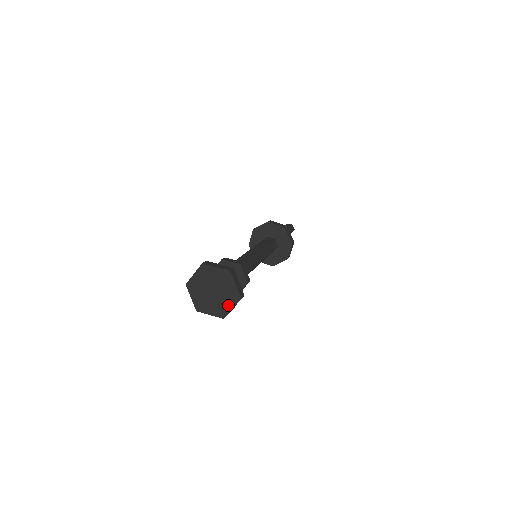
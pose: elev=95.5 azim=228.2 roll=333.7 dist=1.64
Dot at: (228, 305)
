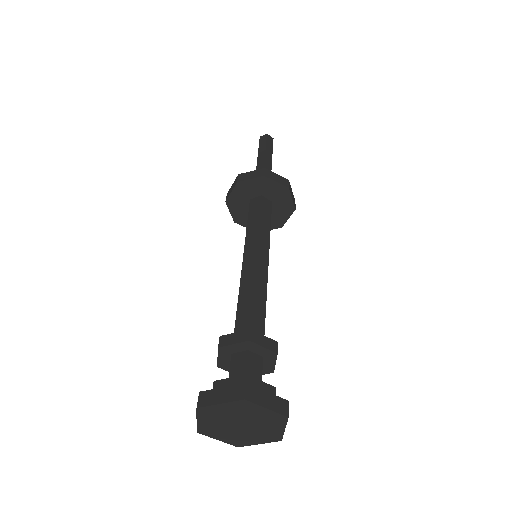
Dot at: (275, 429)
